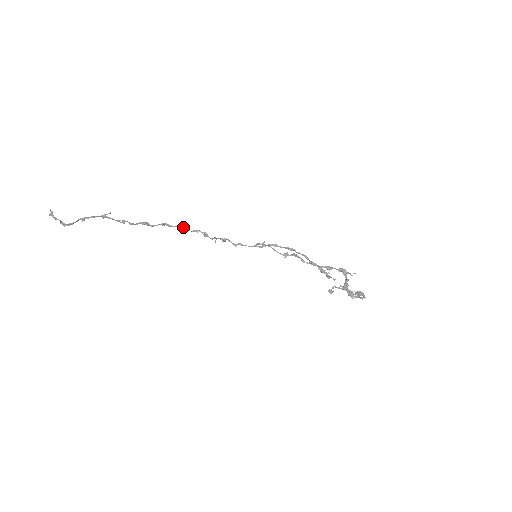
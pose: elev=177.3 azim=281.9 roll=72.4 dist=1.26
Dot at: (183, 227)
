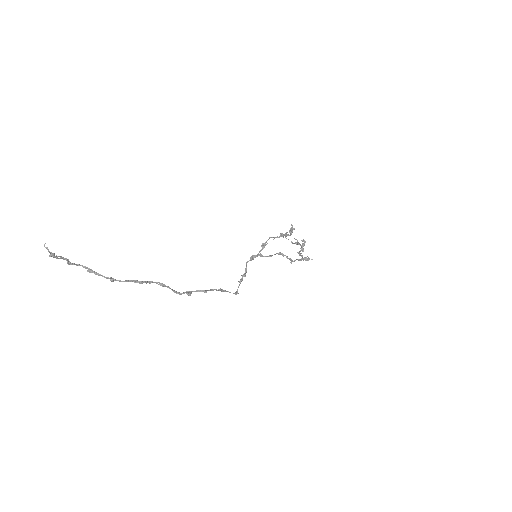
Dot at: occluded
